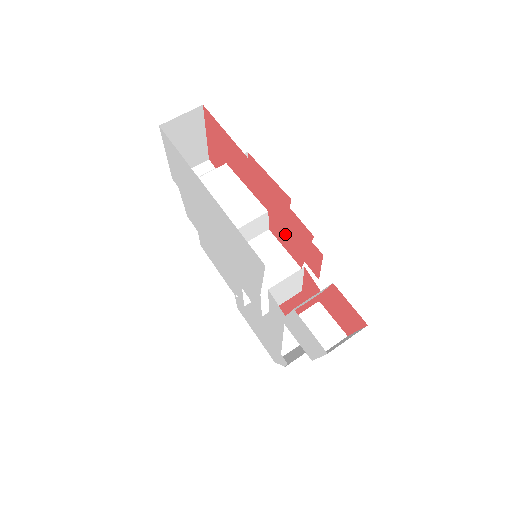
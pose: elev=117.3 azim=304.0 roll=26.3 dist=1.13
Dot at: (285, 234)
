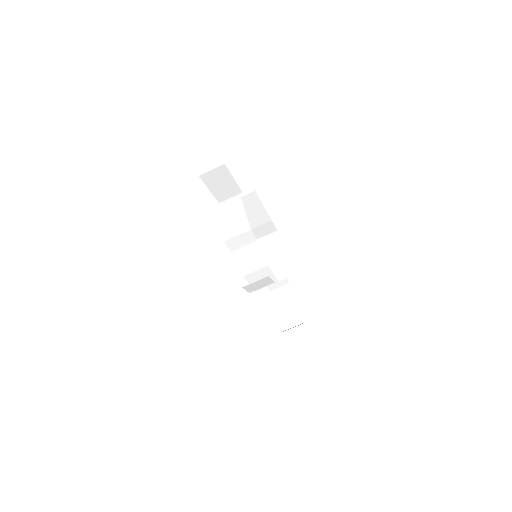
Dot at: occluded
